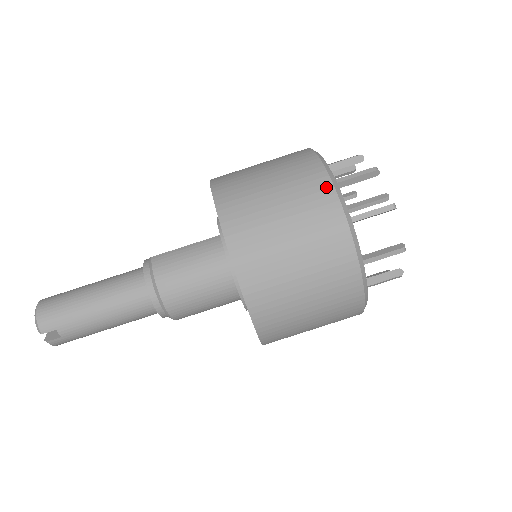
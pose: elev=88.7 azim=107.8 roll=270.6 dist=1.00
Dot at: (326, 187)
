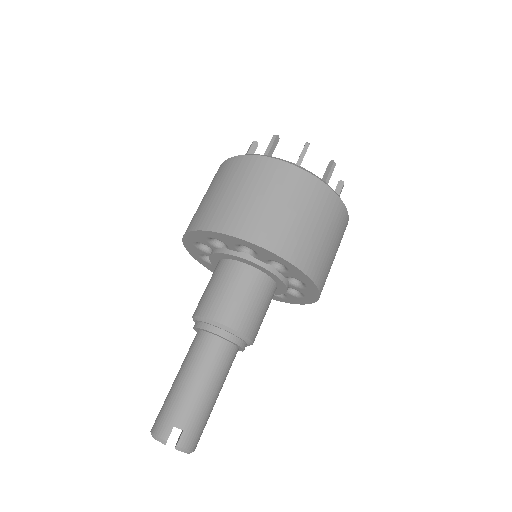
Dot at: (229, 162)
